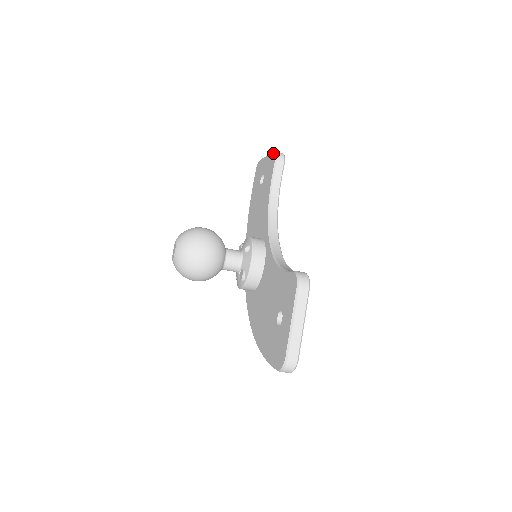
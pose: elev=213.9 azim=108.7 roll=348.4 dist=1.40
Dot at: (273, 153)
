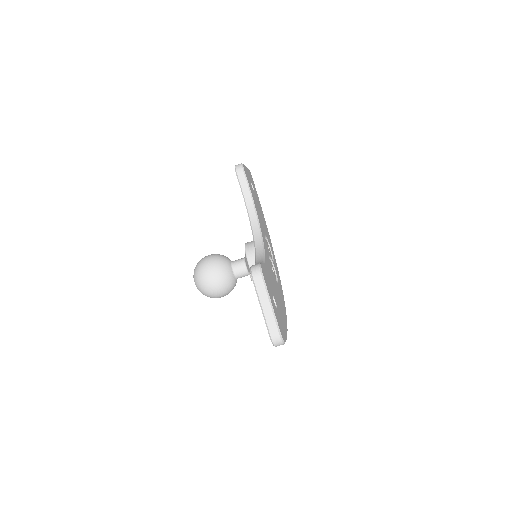
Dot at: occluded
